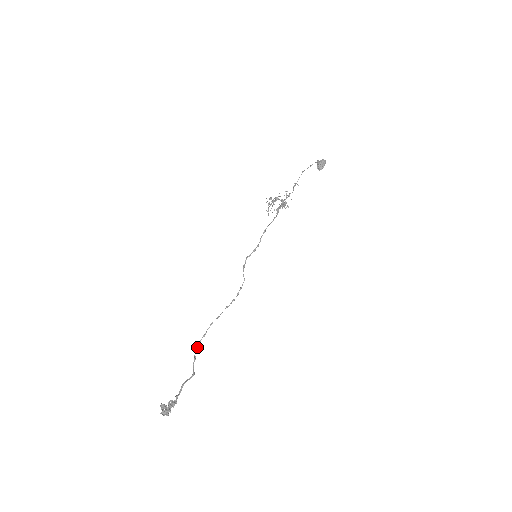
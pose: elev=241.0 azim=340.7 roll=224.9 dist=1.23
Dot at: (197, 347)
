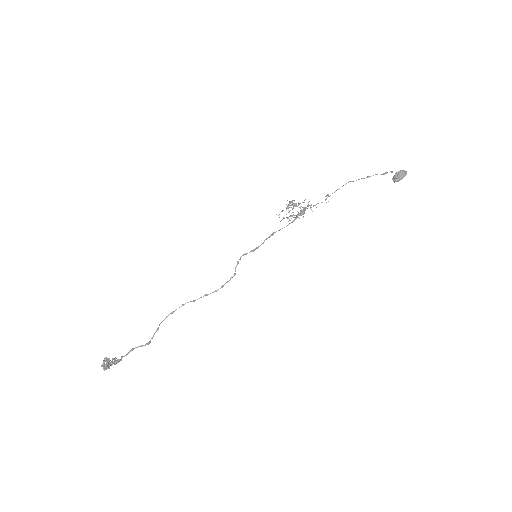
Dot at: occluded
